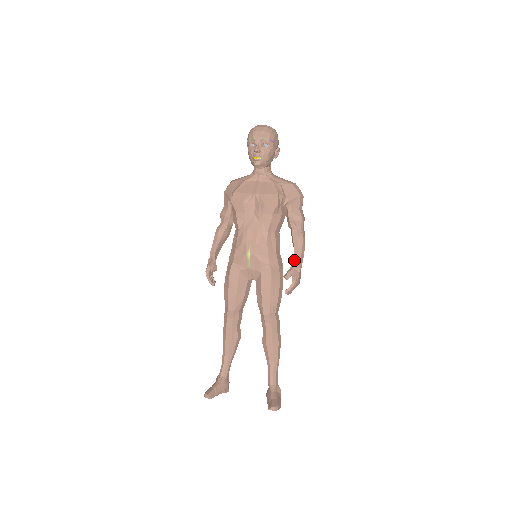
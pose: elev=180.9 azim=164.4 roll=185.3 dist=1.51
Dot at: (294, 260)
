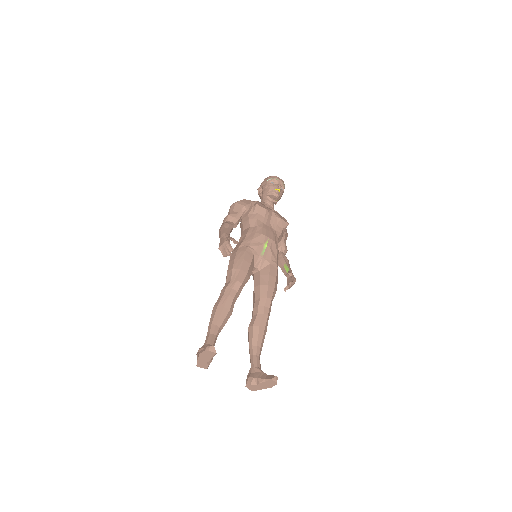
Dot at: (289, 269)
